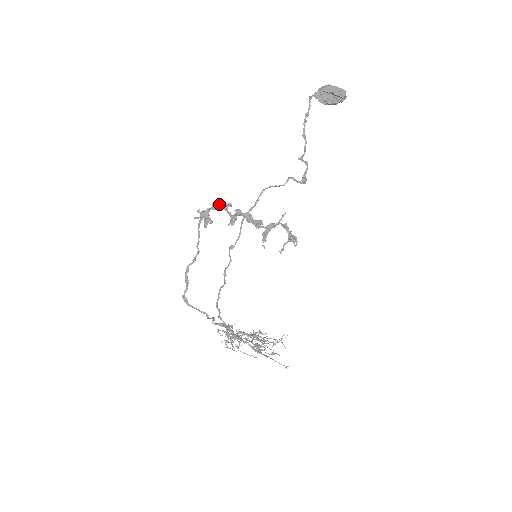
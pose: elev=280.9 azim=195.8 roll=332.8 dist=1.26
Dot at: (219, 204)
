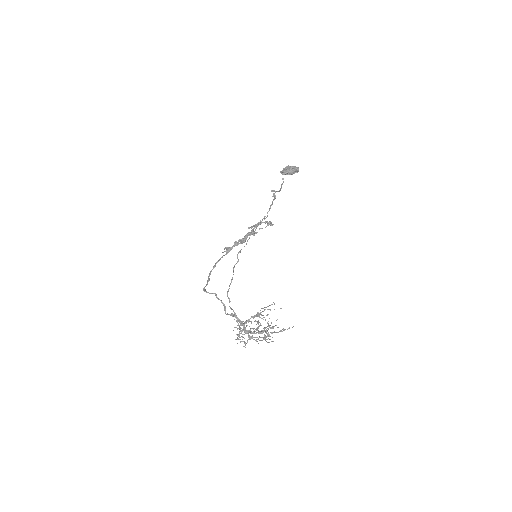
Dot at: (237, 242)
